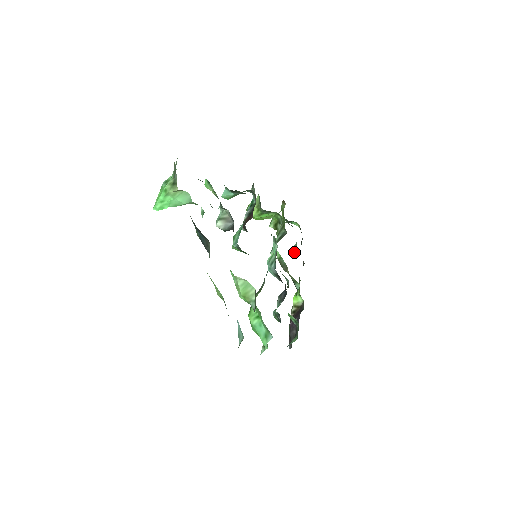
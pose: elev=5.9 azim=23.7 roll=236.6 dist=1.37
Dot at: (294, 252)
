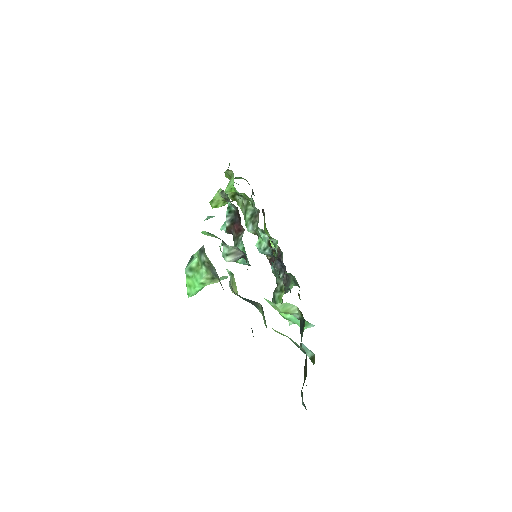
Dot at: occluded
